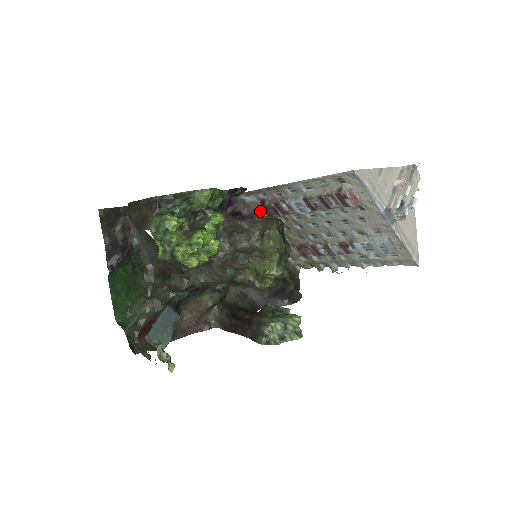
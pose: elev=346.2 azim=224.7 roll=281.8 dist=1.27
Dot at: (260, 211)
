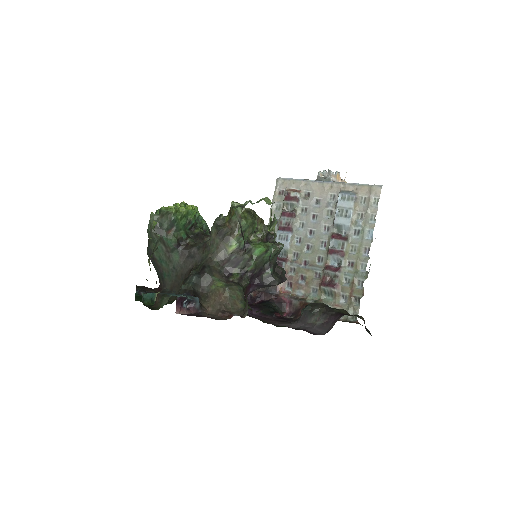
Dot at: occluded
